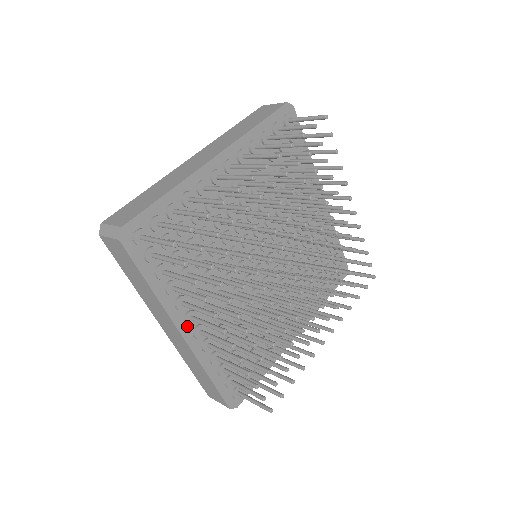
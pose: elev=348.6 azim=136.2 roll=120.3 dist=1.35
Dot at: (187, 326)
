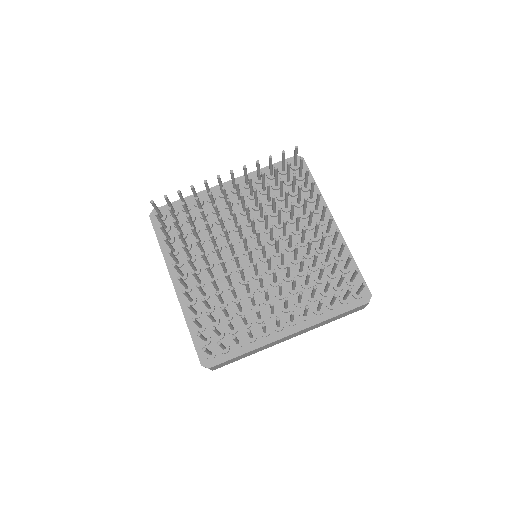
Dot at: (179, 281)
